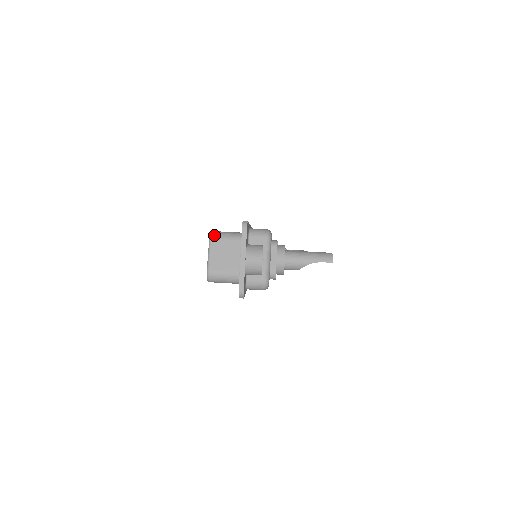
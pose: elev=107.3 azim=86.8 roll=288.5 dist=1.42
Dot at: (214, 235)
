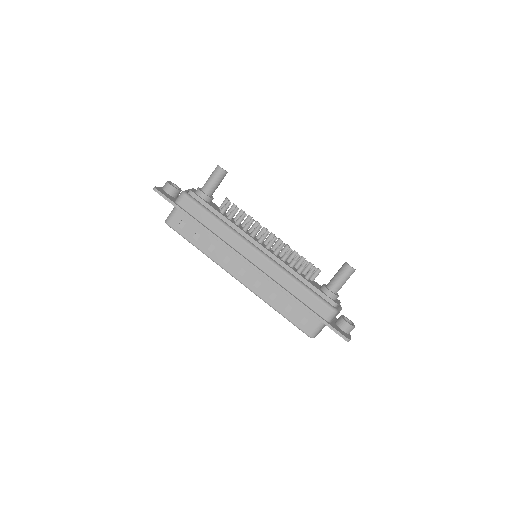
Dot at: (314, 337)
